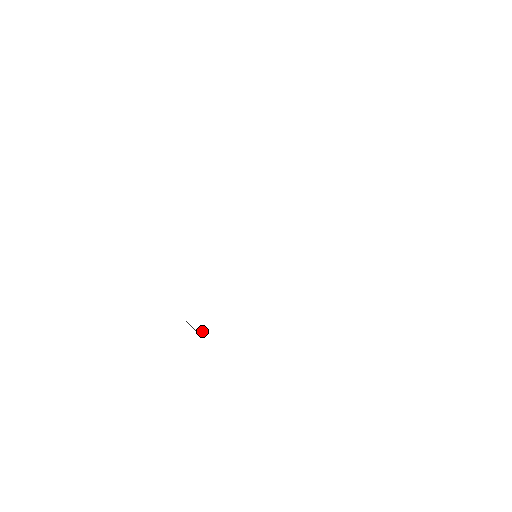
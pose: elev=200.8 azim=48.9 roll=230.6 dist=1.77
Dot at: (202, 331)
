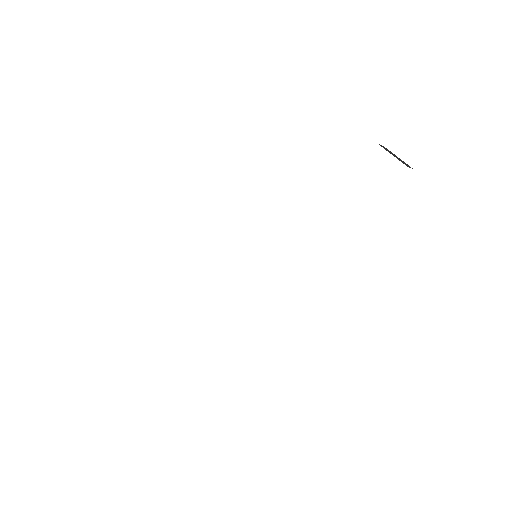
Dot at: occluded
